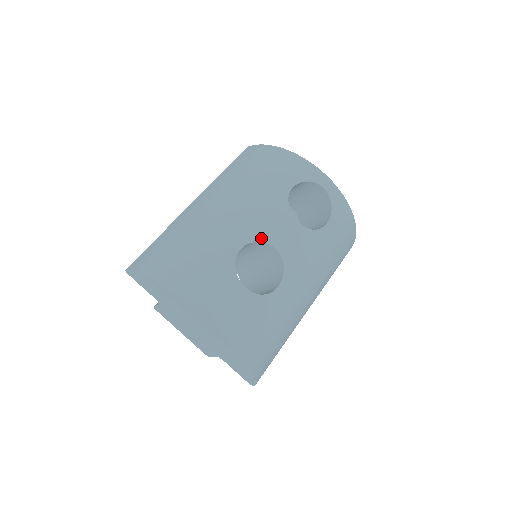
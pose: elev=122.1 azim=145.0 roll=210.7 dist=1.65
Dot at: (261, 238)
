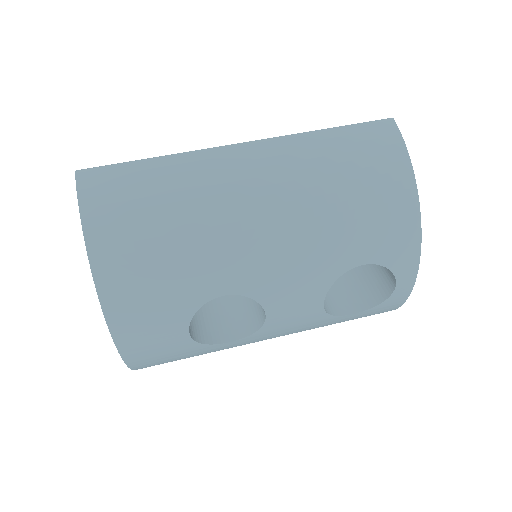
Dot at: (261, 298)
